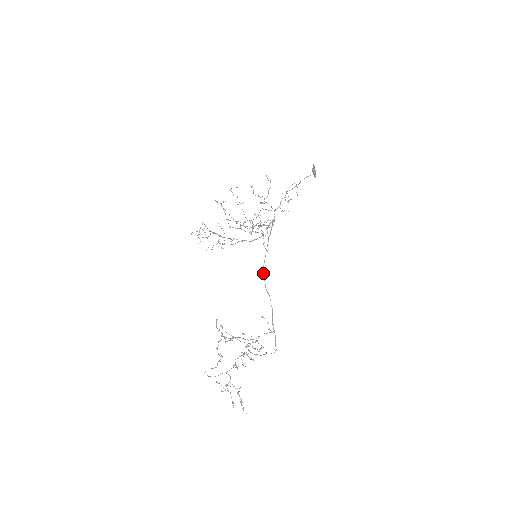
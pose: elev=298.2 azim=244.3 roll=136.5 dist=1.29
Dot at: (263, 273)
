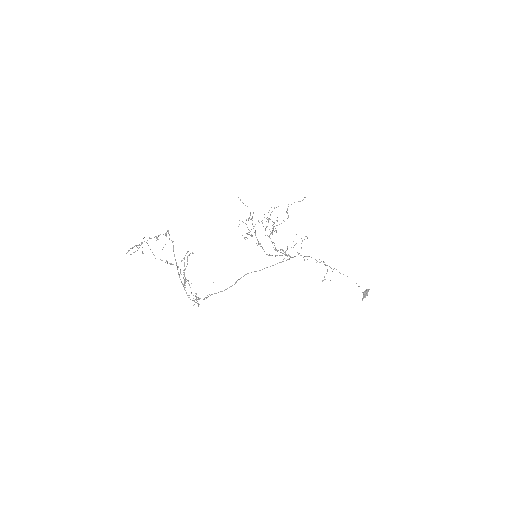
Dot at: occluded
